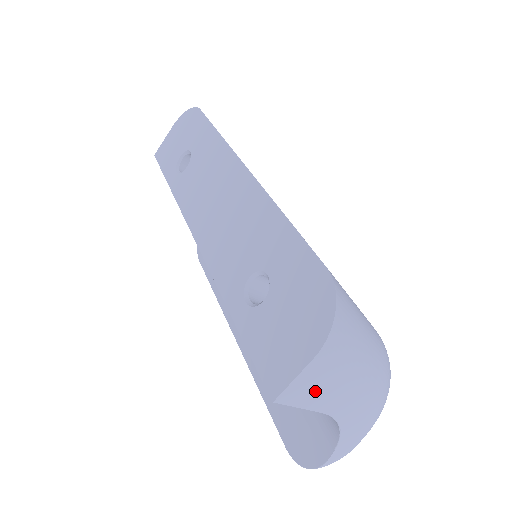
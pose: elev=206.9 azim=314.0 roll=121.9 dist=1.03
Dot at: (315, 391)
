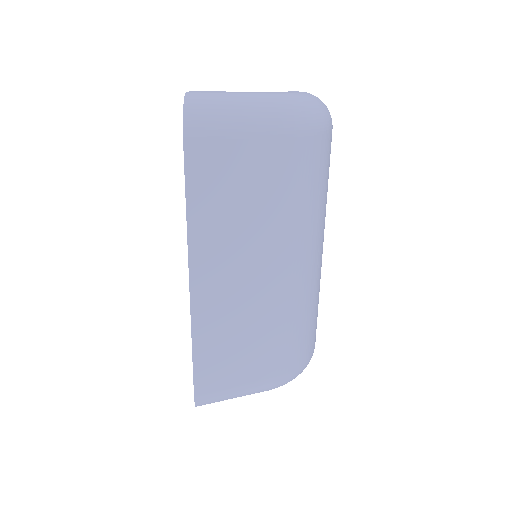
Dot at: occluded
